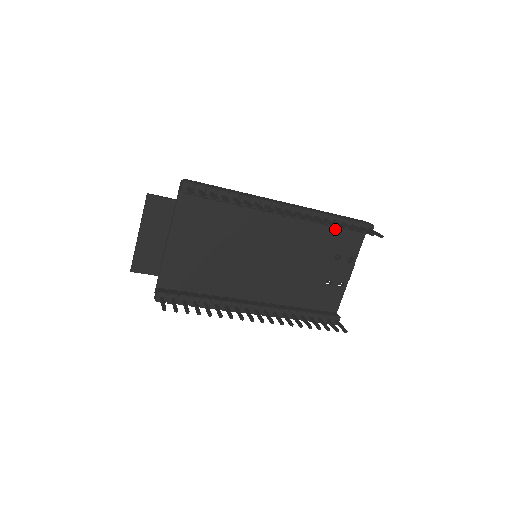
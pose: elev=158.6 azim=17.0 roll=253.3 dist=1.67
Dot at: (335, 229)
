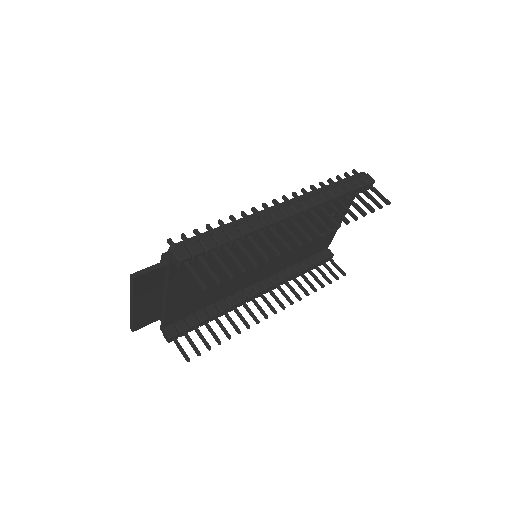
Dot at: occluded
